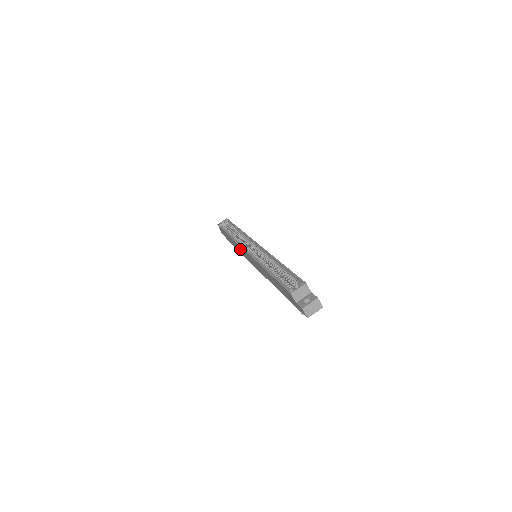
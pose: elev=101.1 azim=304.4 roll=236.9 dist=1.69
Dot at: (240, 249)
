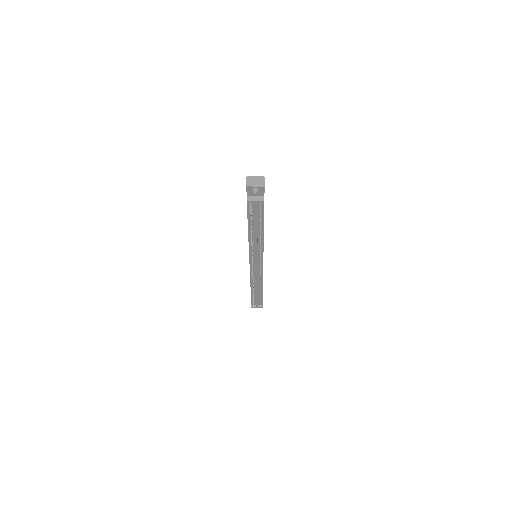
Dot at: occluded
